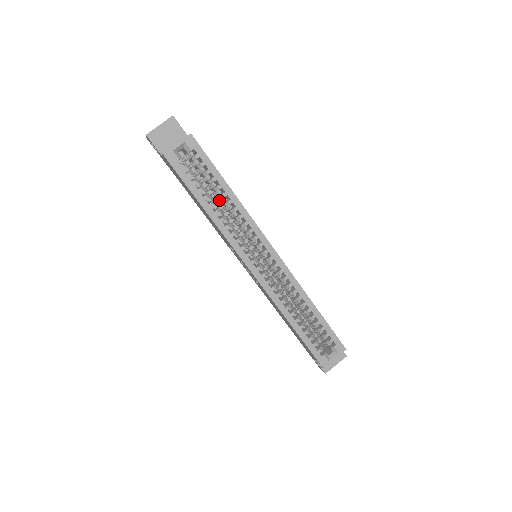
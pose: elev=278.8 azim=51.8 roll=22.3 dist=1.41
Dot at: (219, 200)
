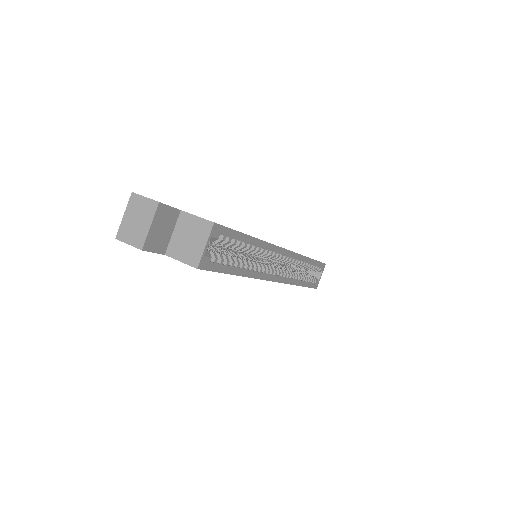
Dot at: (237, 250)
